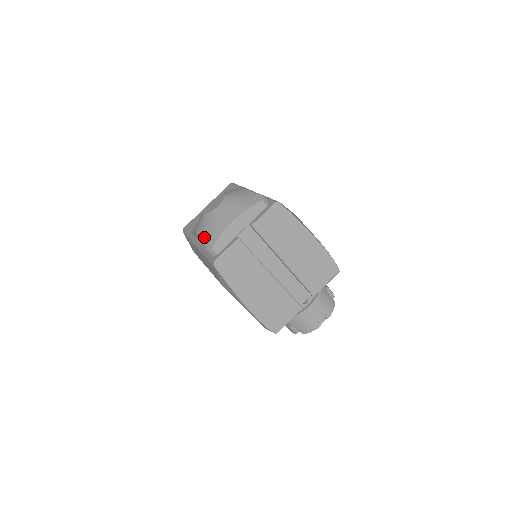
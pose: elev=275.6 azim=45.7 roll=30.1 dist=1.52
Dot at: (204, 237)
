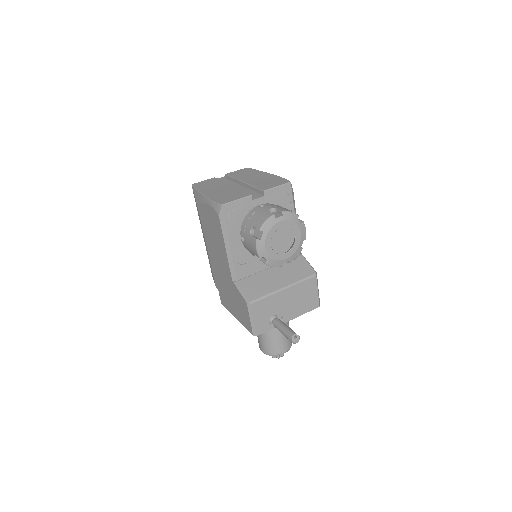
Dot at: occluded
